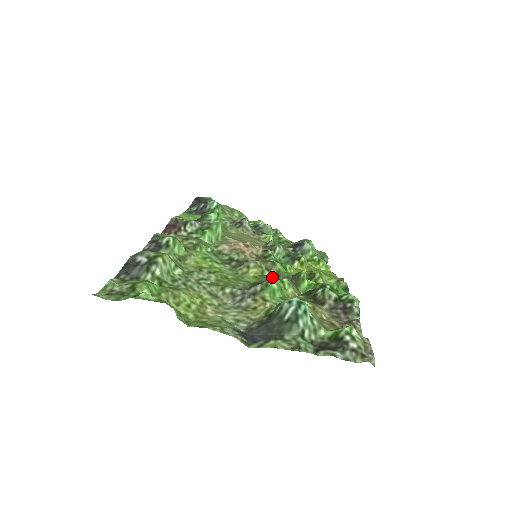
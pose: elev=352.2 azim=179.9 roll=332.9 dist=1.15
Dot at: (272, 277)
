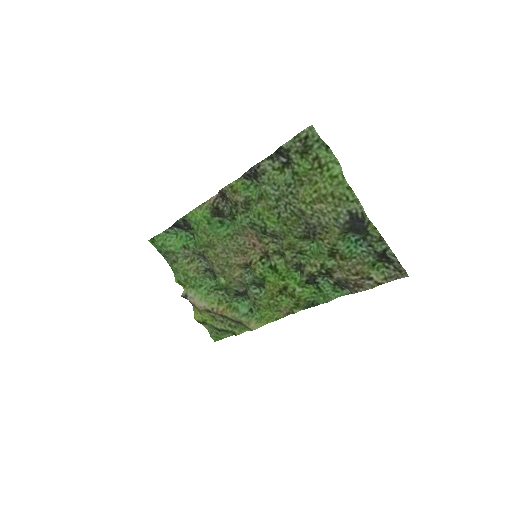
Dot at: (296, 253)
